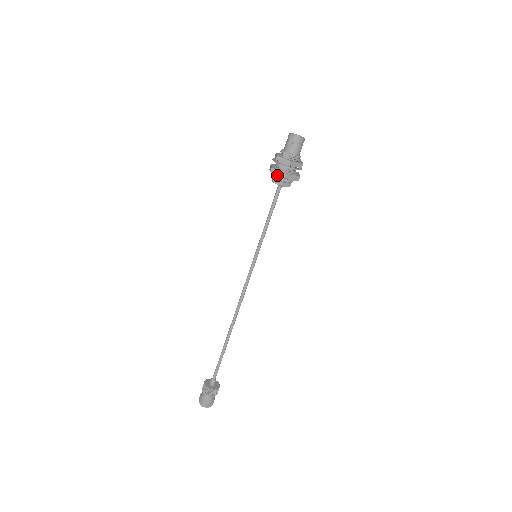
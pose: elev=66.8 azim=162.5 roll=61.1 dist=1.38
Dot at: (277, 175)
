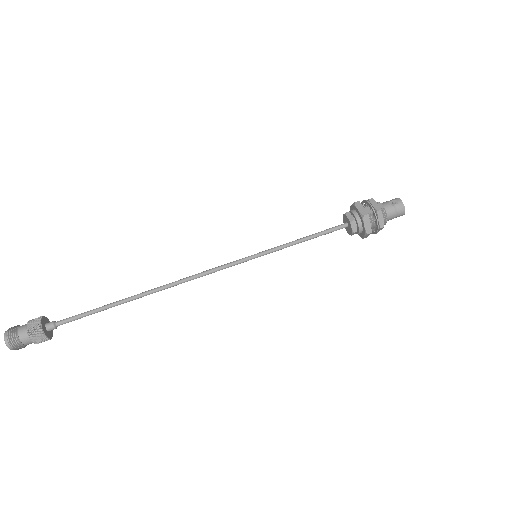
Dot at: (358, 208)
